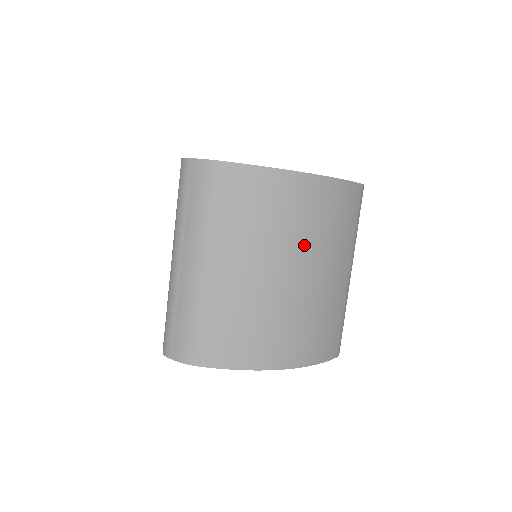
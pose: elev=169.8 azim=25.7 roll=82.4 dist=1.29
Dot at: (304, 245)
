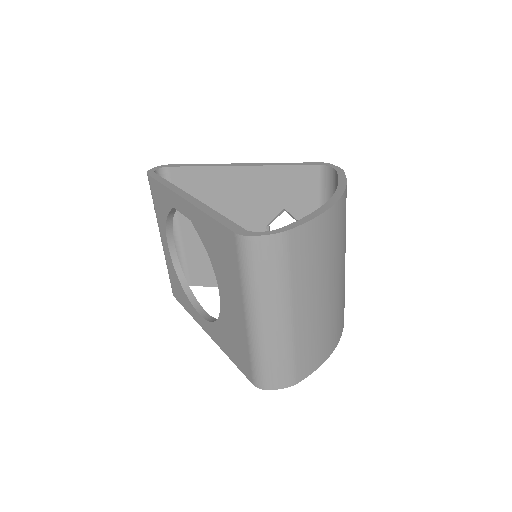
Dot at: (341, 253)
